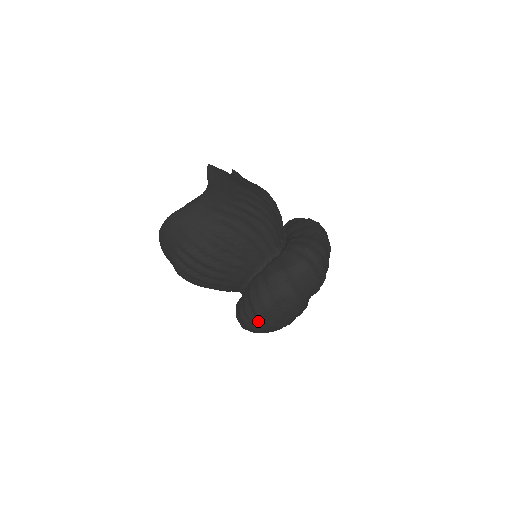
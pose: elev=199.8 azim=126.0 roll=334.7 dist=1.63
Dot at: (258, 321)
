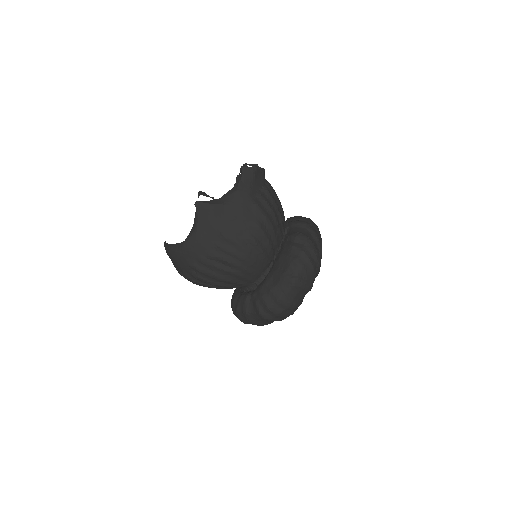
Dot at: occluded
